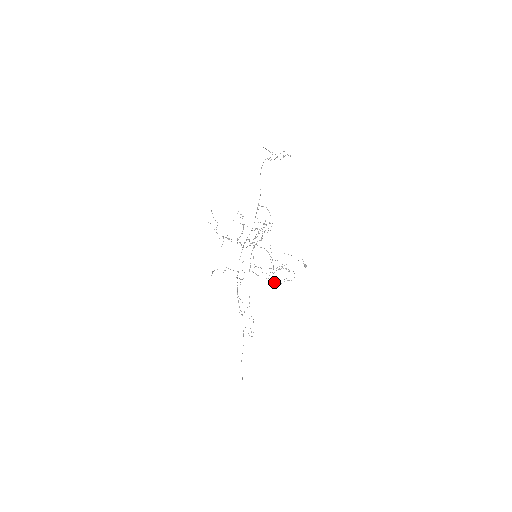
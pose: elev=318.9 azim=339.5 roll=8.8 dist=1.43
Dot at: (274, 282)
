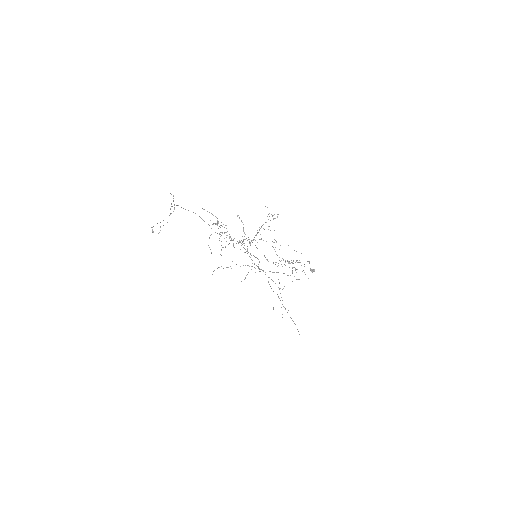
Dot at: occluded
